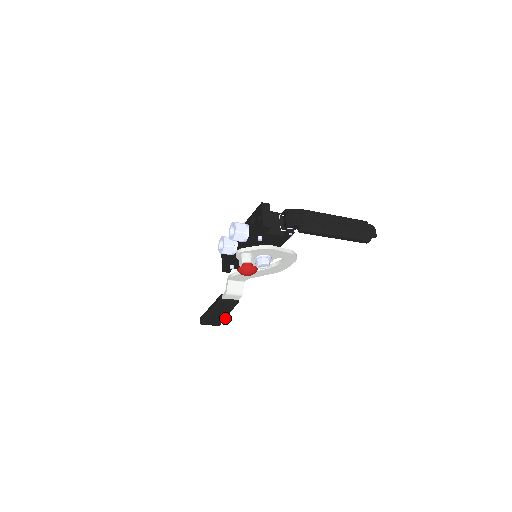
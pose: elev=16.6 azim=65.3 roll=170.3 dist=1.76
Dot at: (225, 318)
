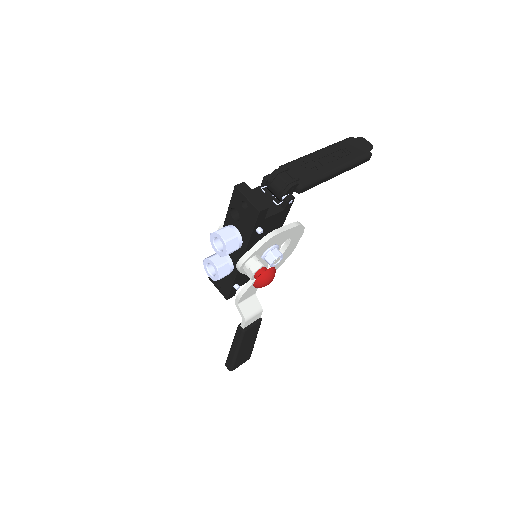
Dot at: (253, 346)
